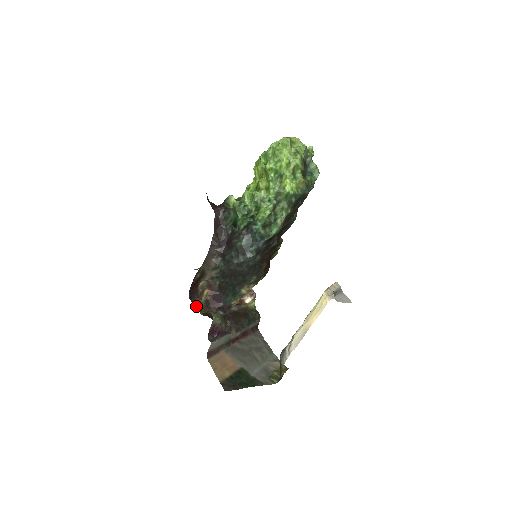
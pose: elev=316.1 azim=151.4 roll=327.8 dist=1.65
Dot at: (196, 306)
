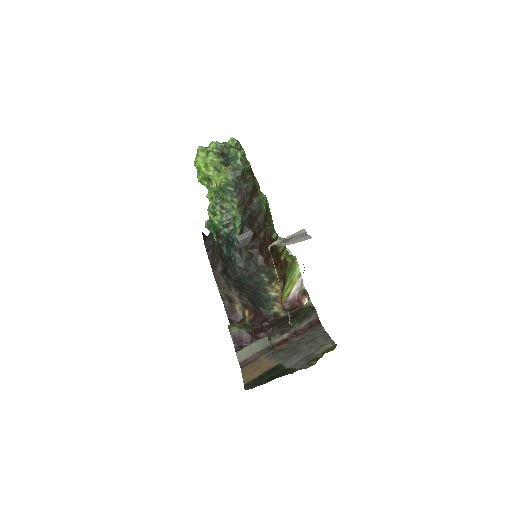
Dot at: occluded
